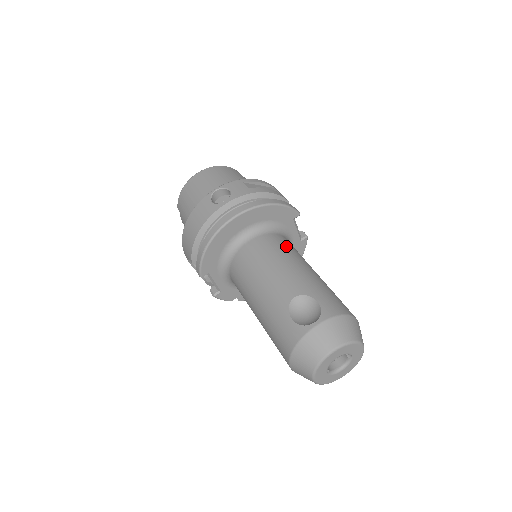
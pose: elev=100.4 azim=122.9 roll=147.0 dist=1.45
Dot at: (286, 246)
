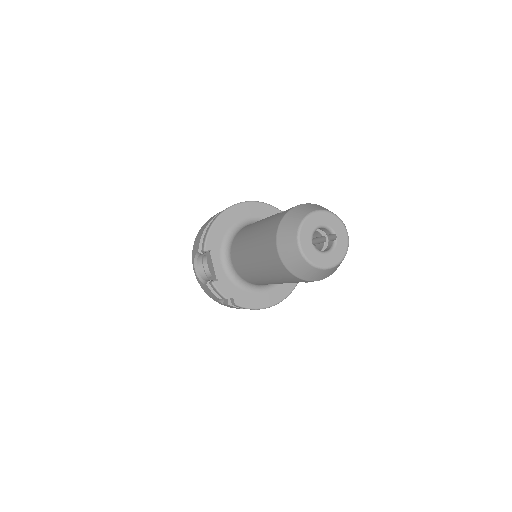
Dot at: occluded
